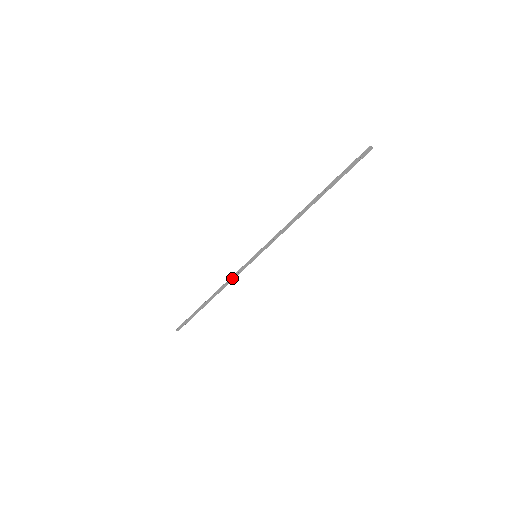
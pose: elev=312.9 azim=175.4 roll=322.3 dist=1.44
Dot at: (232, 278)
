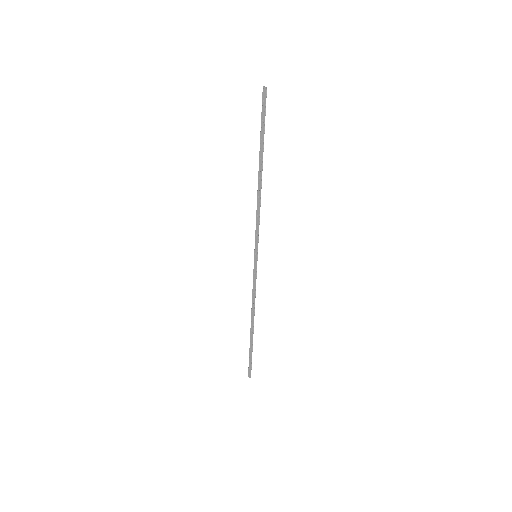
Dot at: (254, 291)
